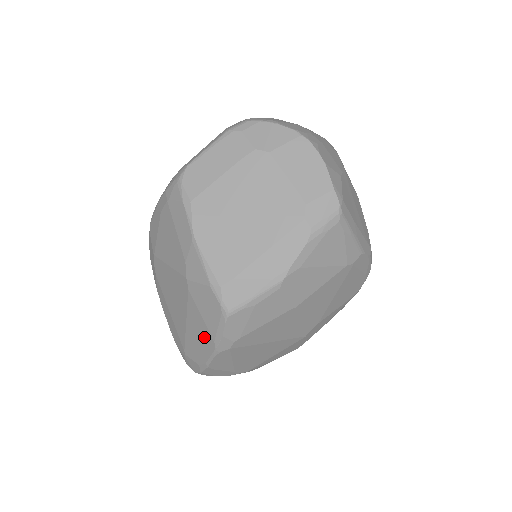
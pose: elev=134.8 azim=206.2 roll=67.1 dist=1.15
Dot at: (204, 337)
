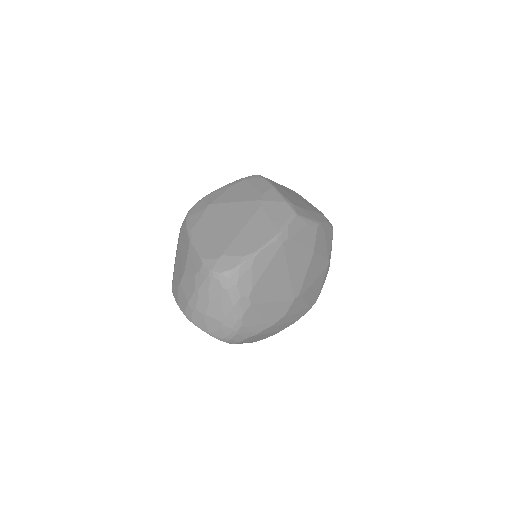
Dot at: (265, 231)
